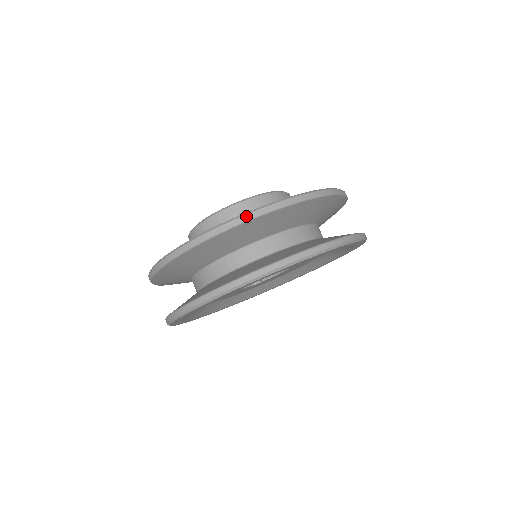
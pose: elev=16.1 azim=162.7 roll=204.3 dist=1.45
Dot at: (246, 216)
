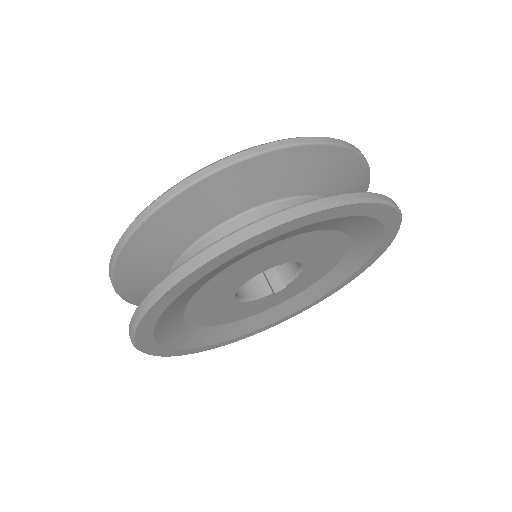
Dot at: (138, 218)
